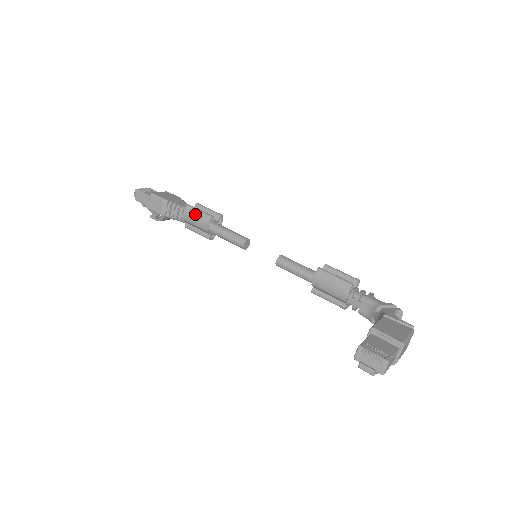
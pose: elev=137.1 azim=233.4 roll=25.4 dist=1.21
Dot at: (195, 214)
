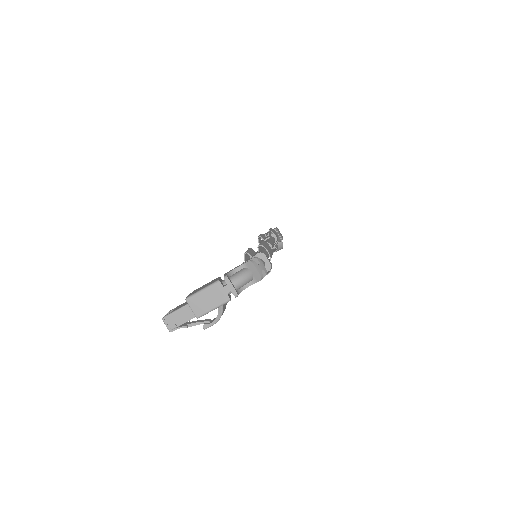
Dot at: occluded
